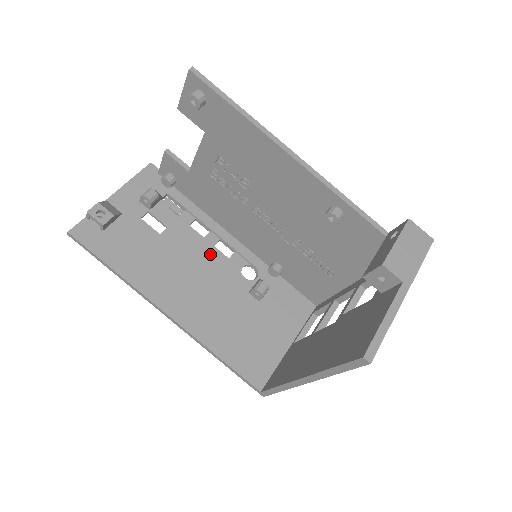
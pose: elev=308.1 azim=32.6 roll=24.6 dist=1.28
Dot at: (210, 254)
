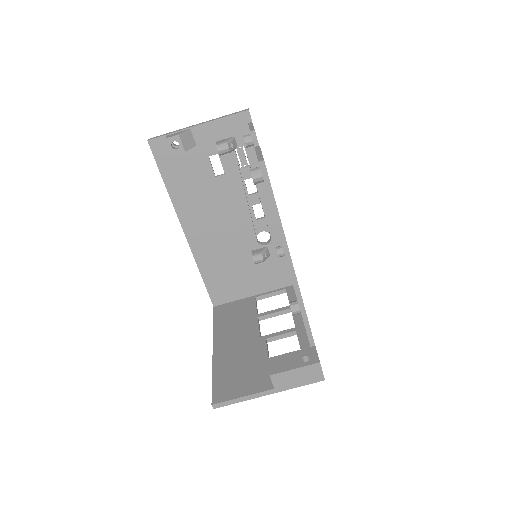
Dot at: (243, 211)
